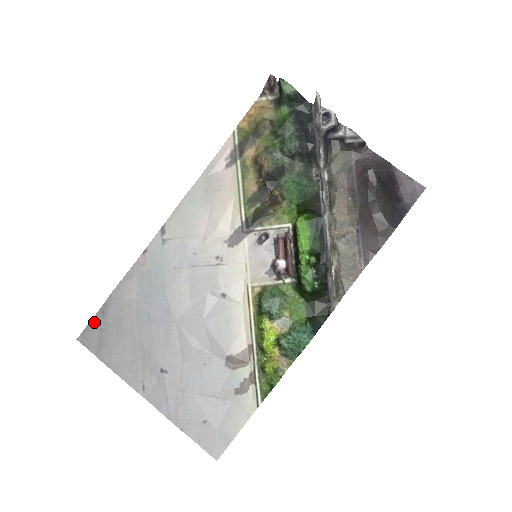
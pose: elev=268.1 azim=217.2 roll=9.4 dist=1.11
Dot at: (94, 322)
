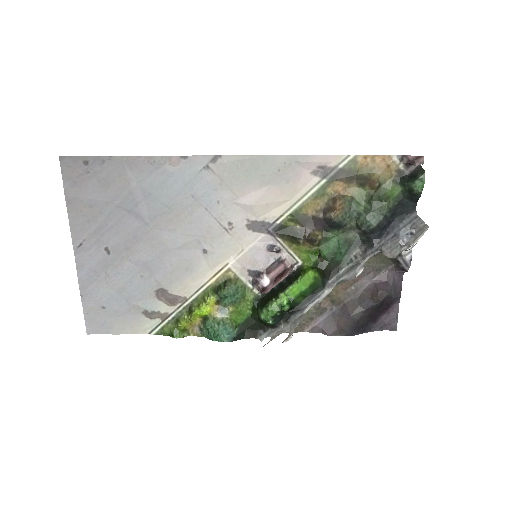
Dot at: (87, 160)
